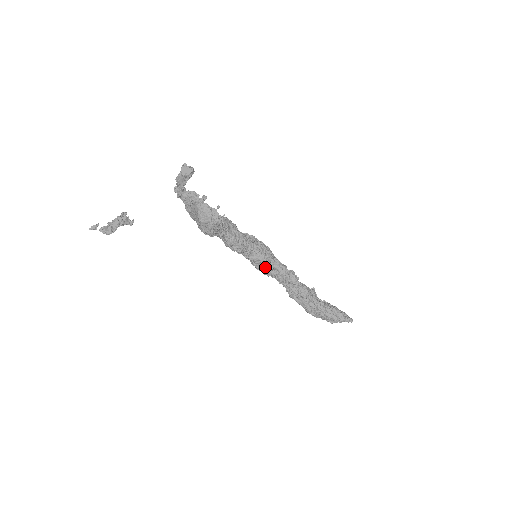
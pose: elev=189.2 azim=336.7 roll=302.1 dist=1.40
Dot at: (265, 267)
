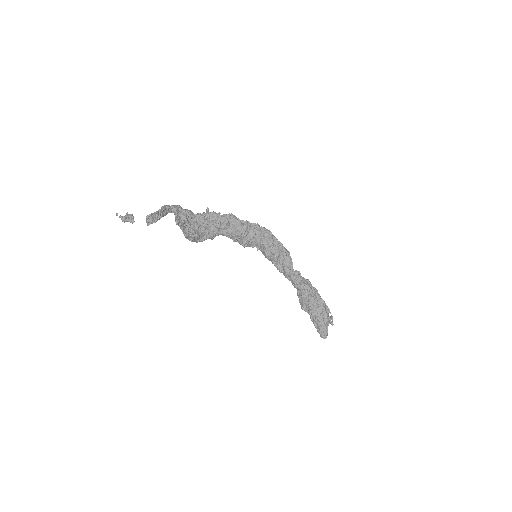
Dot at: (272, 261)
